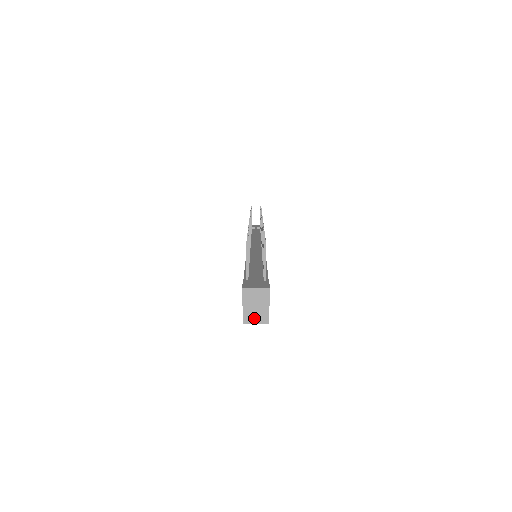
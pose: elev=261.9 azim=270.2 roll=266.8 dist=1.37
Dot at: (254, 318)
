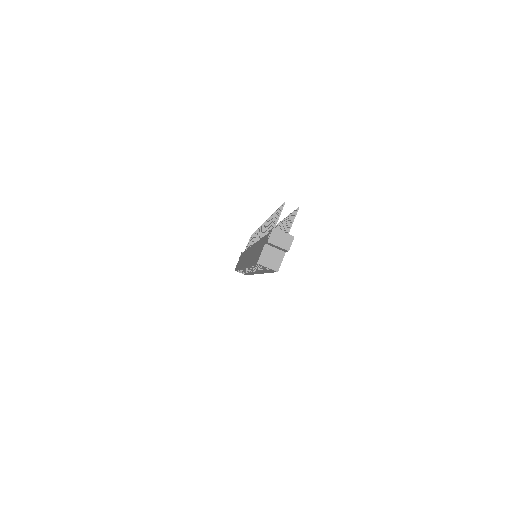
Dot at: (268, 262)
